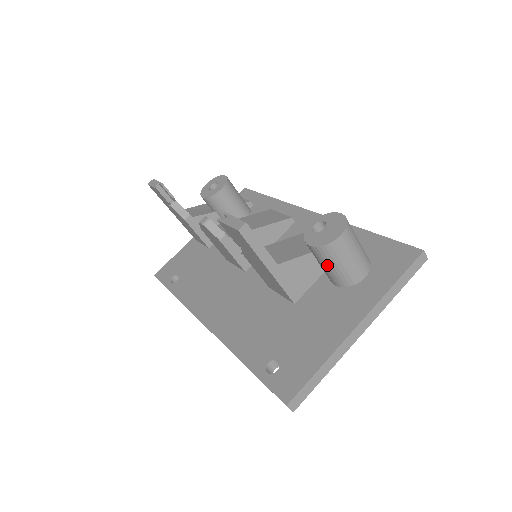
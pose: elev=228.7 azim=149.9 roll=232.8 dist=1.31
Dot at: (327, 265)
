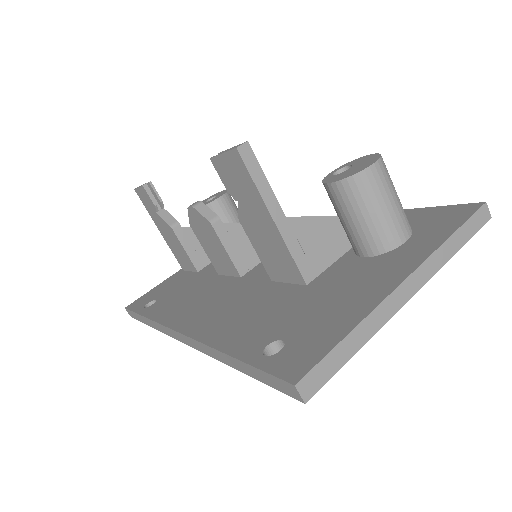
Dot at: (354, 215)
